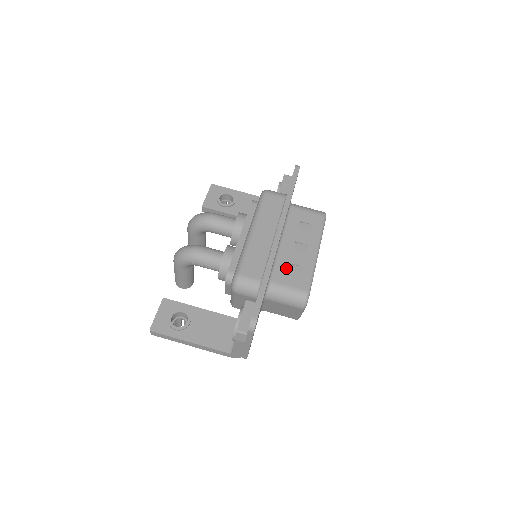
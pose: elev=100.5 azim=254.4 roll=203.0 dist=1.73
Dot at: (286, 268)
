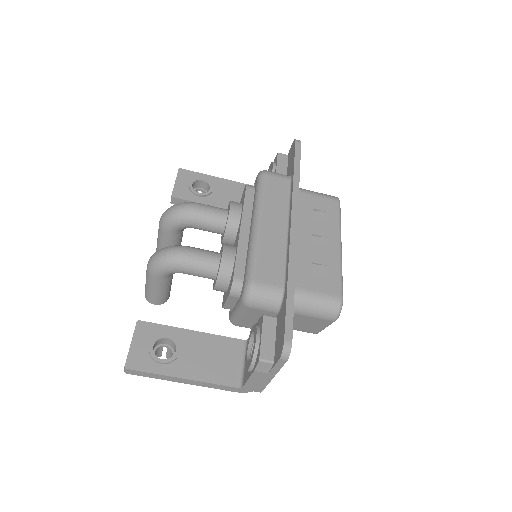
Dot at: (308, 269)
